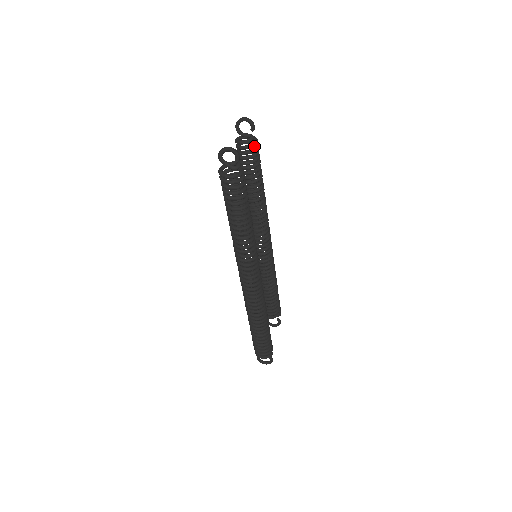
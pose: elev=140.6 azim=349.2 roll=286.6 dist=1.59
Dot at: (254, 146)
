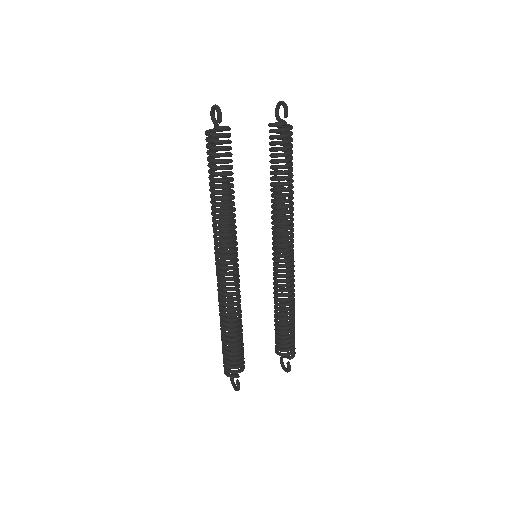
Dot at: (291, 137)
